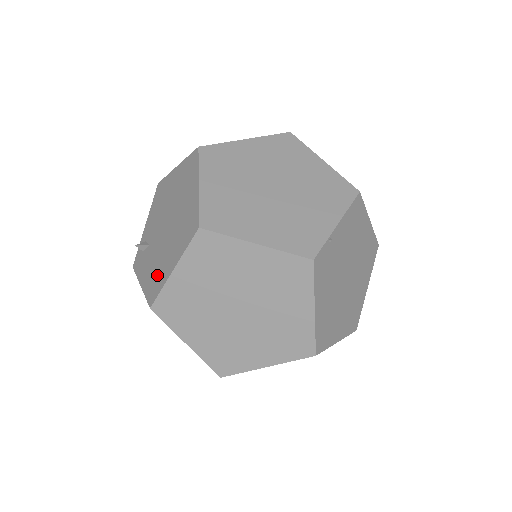
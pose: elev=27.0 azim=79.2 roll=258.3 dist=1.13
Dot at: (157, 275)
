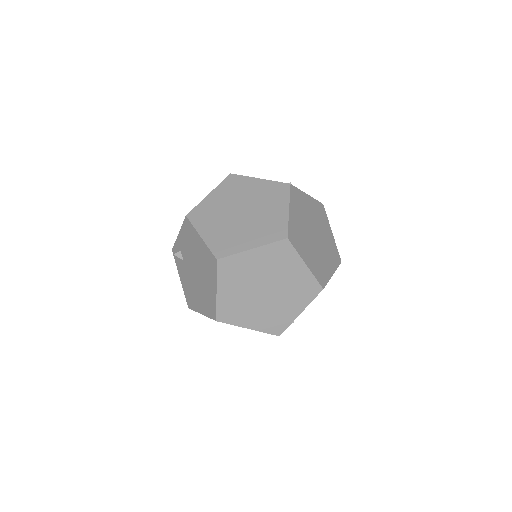
Dot at: (191, 297)
